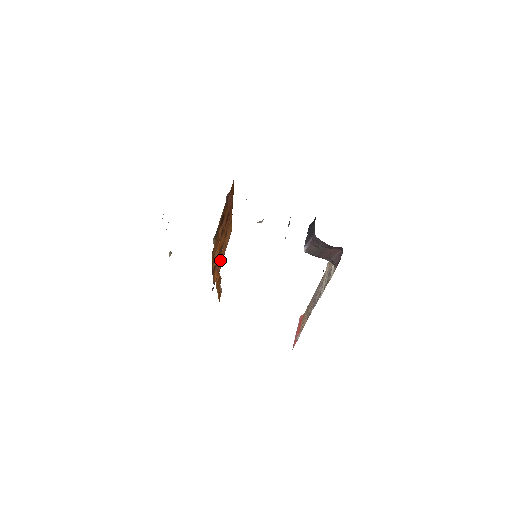
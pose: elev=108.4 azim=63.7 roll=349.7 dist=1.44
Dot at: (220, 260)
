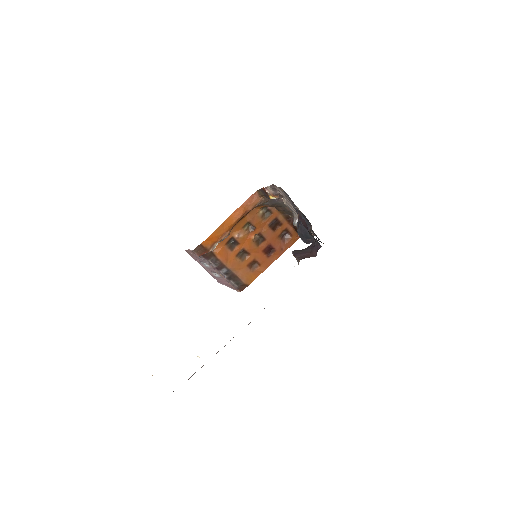
Dot at: (229, 259)
